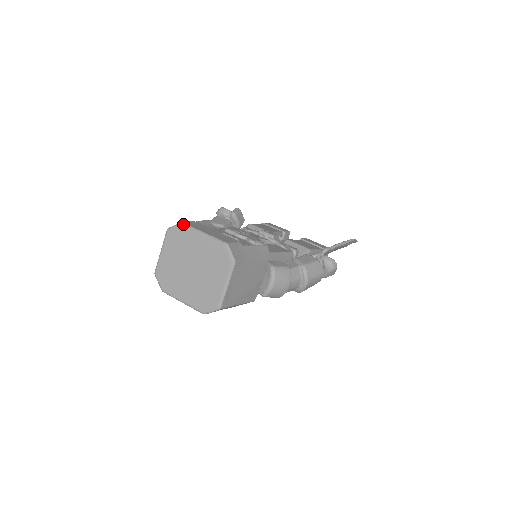
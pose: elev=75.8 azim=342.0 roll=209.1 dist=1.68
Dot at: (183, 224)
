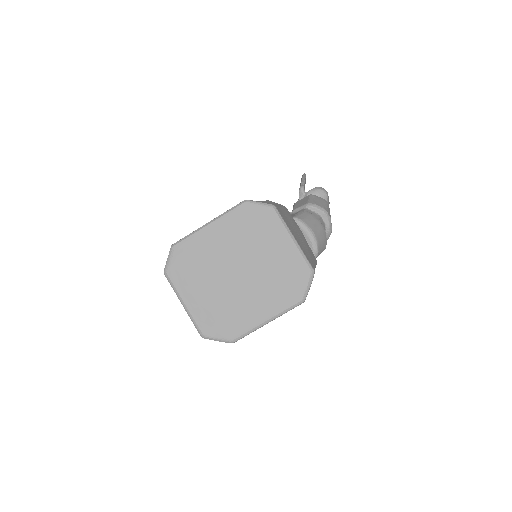
Dot at: (176, 243)
